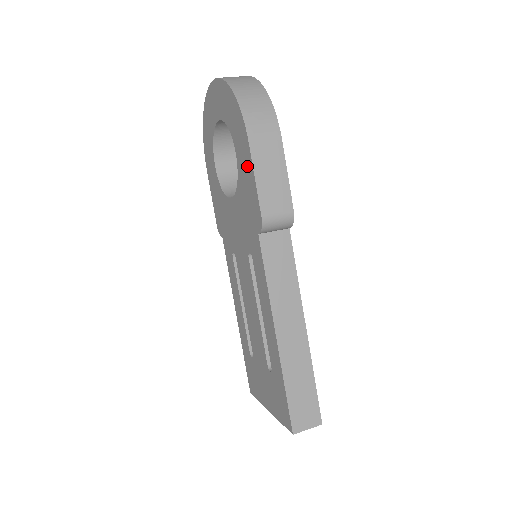
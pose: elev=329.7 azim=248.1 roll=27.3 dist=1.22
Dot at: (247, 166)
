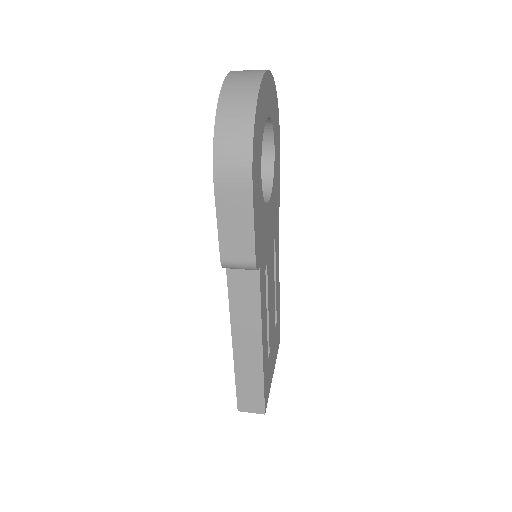
Dot at: occluded
